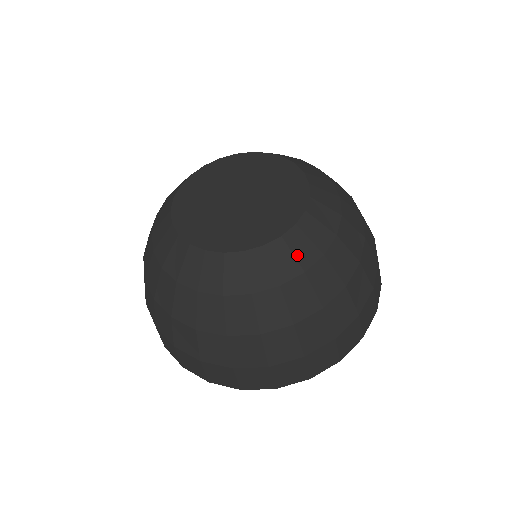
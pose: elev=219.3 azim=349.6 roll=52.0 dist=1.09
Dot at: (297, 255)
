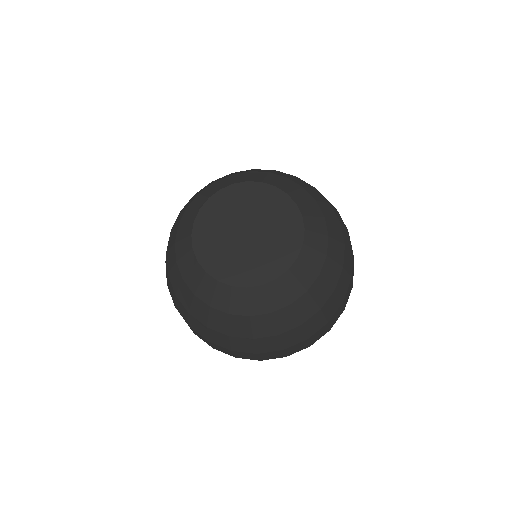
Dot at: (311, 265)
